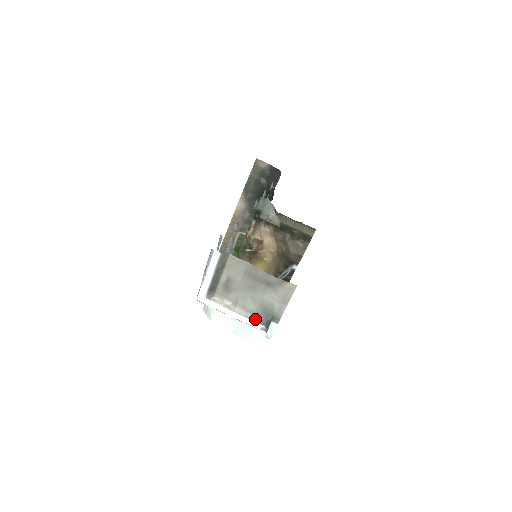
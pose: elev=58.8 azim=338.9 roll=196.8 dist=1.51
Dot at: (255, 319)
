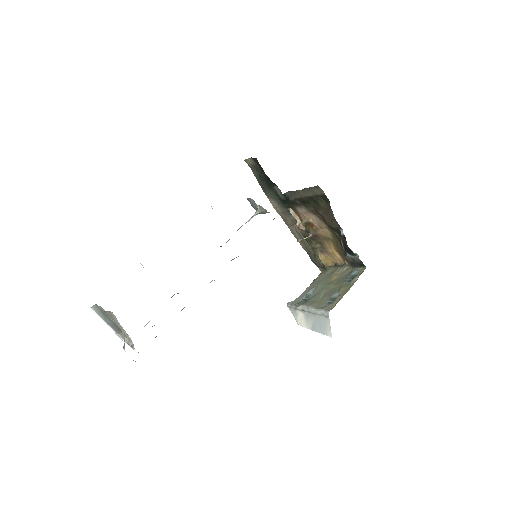
Dot at: (133, 346)
